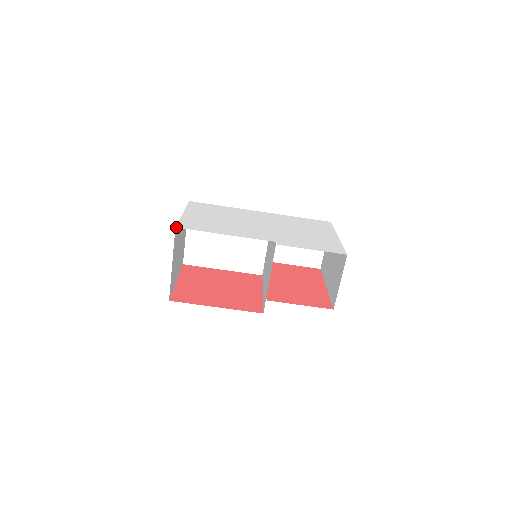
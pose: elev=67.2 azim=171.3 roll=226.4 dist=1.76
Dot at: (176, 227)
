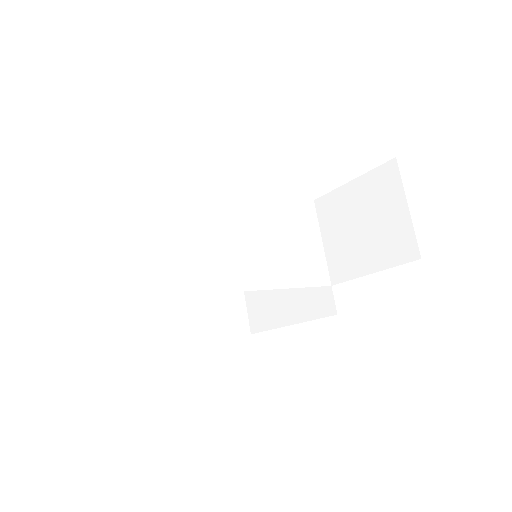
Dot at: occluded
